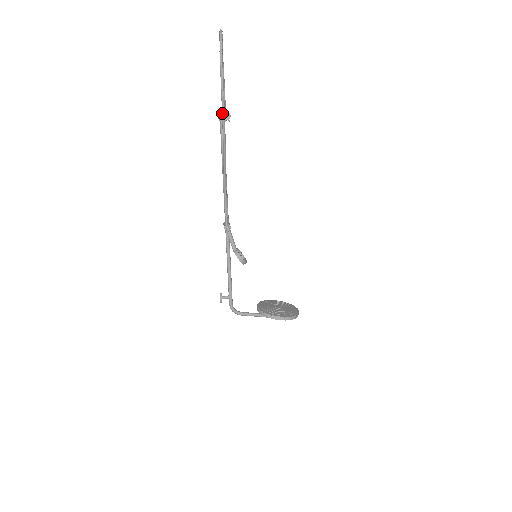
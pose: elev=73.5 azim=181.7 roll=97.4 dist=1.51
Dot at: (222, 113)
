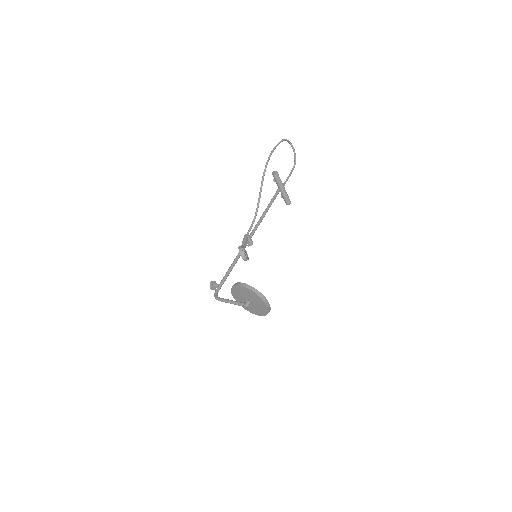
Dot at: (267, 161)
